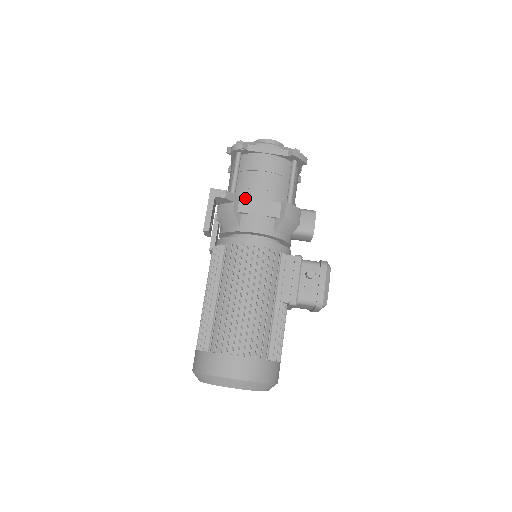
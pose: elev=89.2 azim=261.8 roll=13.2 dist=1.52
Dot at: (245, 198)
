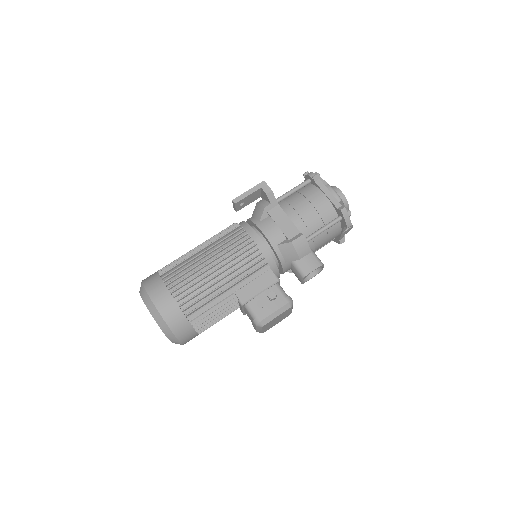
Dot at: (281, 208)
